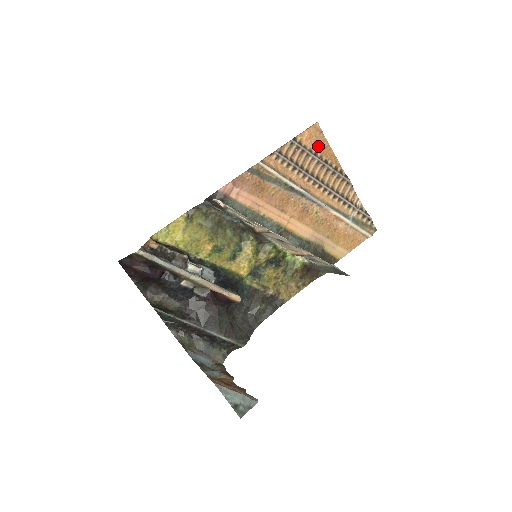
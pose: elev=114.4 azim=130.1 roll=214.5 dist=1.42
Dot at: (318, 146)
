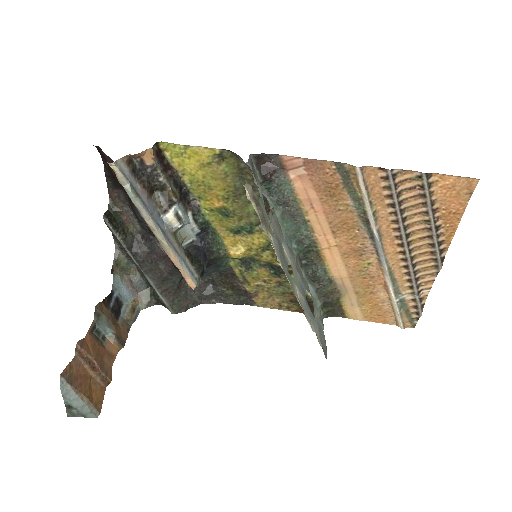
Dot at: (448, 204)
